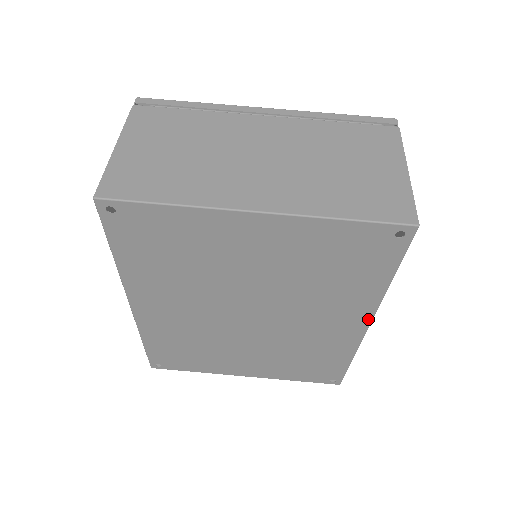
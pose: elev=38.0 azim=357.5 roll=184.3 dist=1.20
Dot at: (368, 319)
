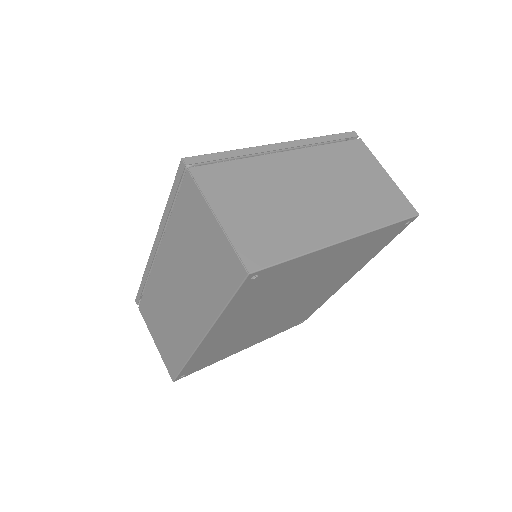
Dot at: occluded
